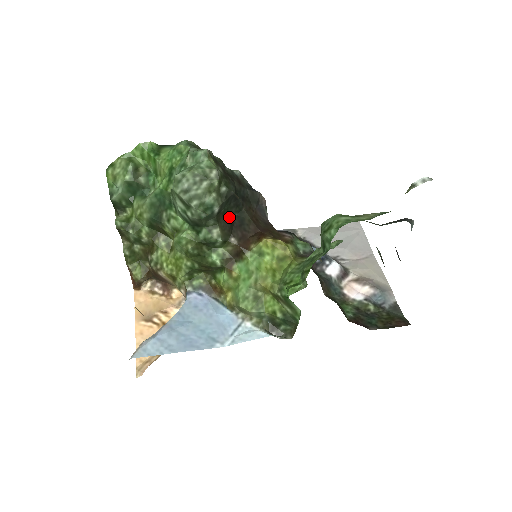
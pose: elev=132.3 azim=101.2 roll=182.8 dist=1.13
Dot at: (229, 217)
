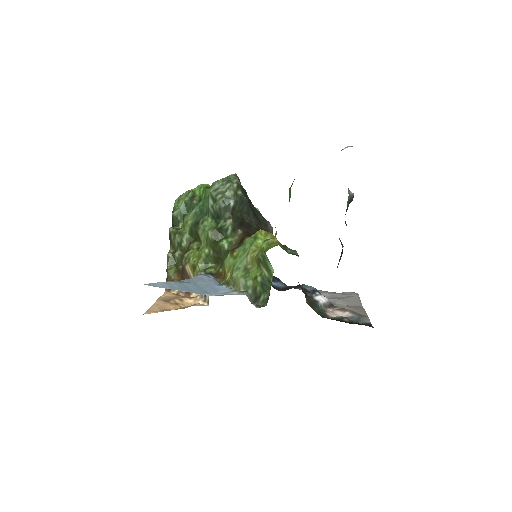
Dot at: (241, 218)
